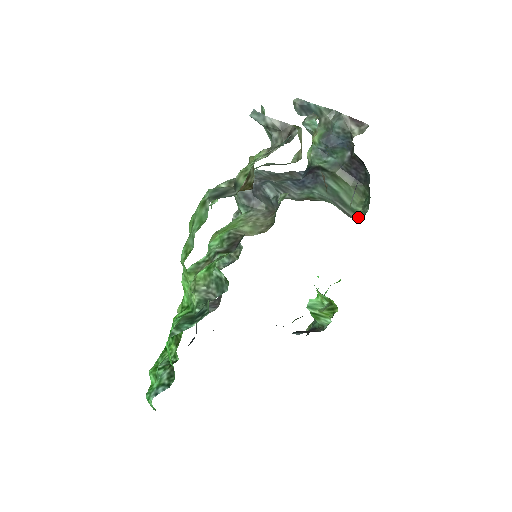
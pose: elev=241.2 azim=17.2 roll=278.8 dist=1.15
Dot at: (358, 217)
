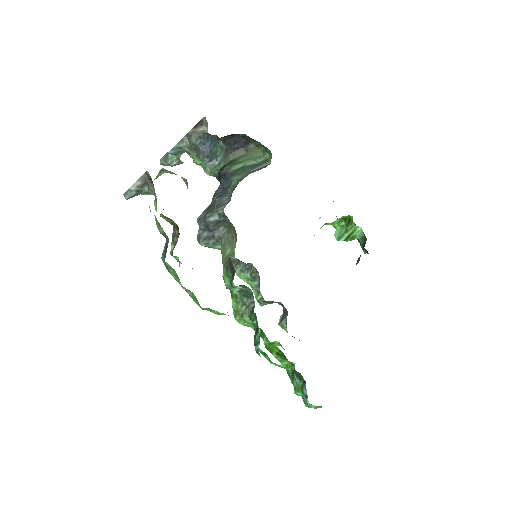
Dot at: occluded
